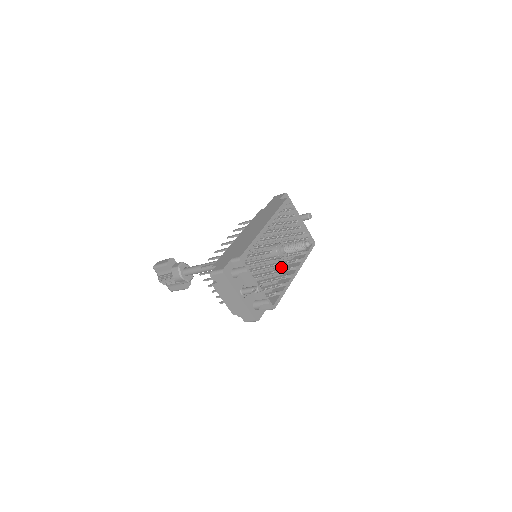
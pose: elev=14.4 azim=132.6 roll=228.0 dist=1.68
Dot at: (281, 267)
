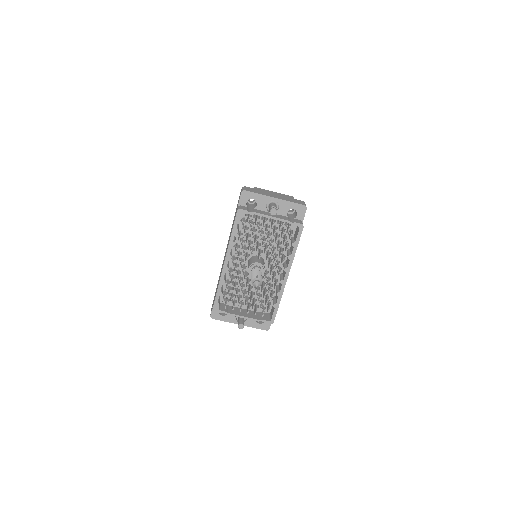
Dot at: occluded
